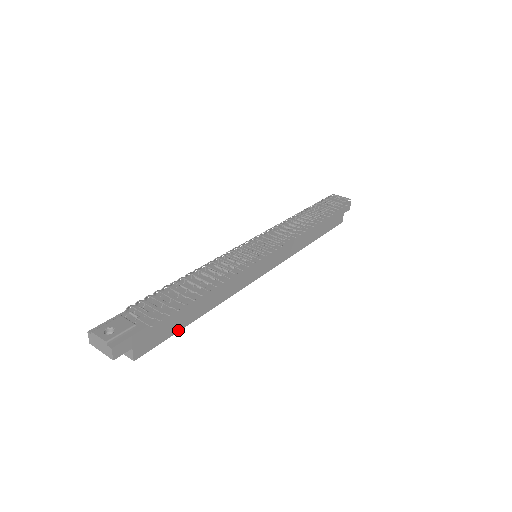
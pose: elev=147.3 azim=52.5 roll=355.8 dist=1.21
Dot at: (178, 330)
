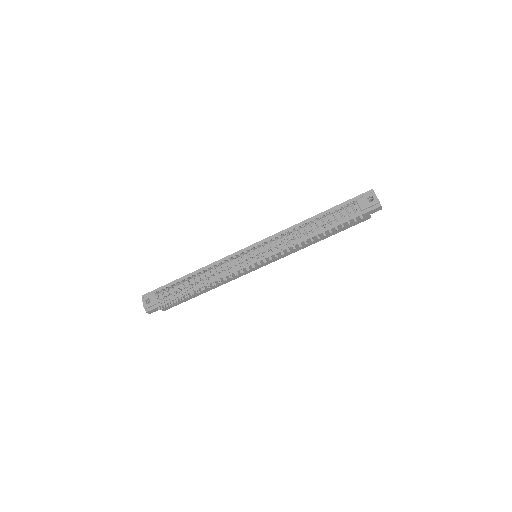
Dot at: (189, 299)
